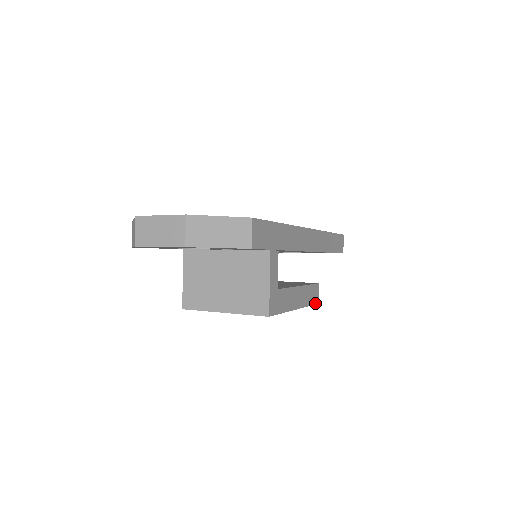
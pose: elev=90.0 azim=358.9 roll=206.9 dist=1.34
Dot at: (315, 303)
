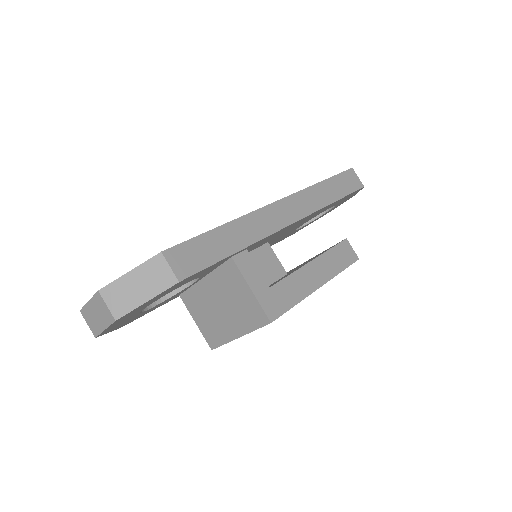
Dot at: (351, 262)
